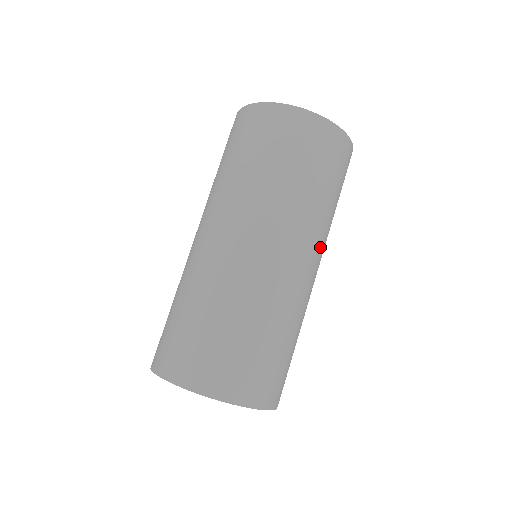
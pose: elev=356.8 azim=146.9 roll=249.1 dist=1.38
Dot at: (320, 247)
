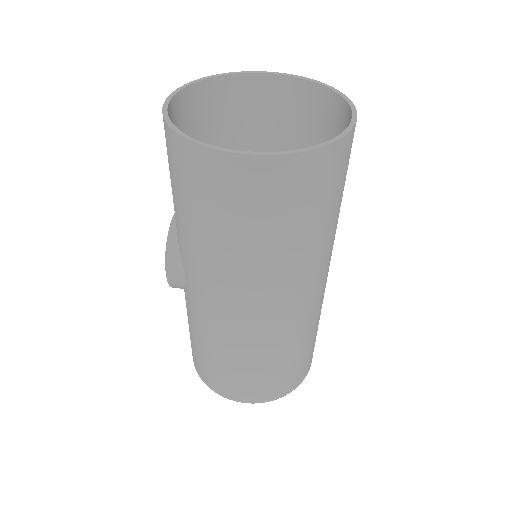
Dot at: occluded
